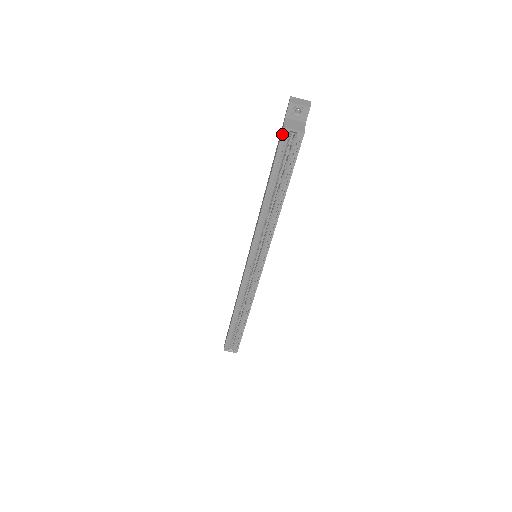
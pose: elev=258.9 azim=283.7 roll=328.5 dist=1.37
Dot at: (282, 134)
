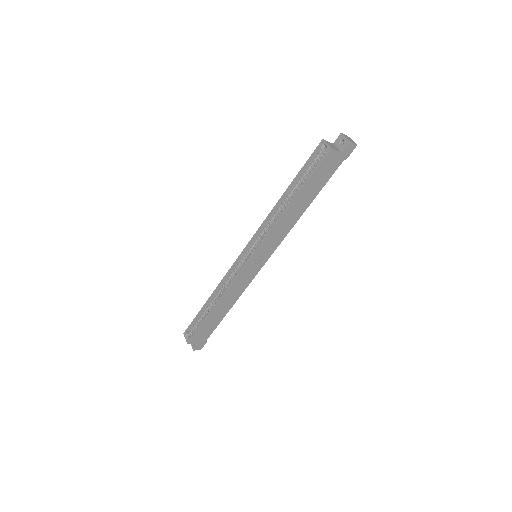
Dot at: (319, 144)
